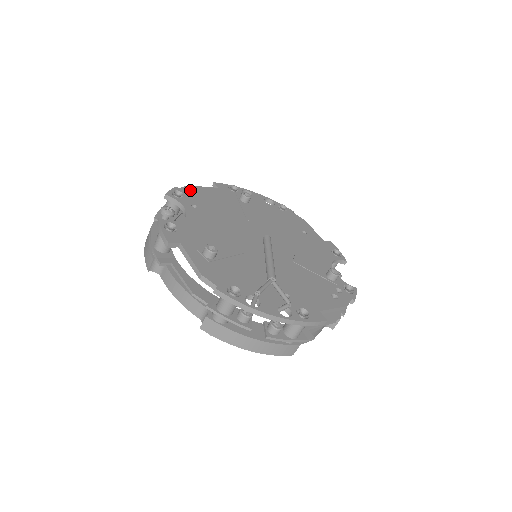
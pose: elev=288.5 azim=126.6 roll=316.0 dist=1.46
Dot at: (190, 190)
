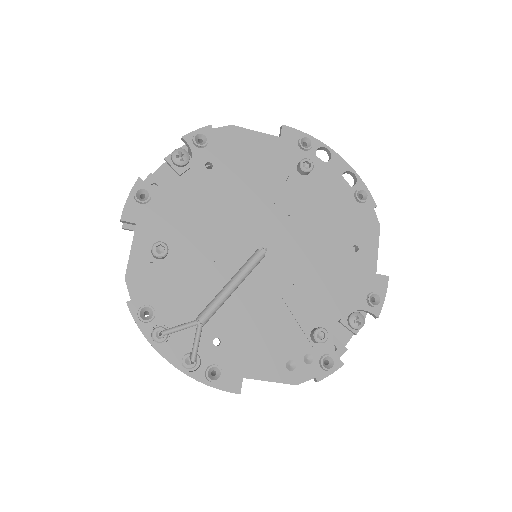
Dot at: (228, 135)
